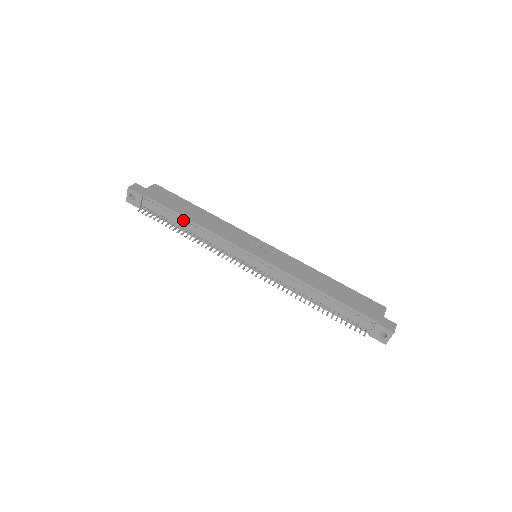
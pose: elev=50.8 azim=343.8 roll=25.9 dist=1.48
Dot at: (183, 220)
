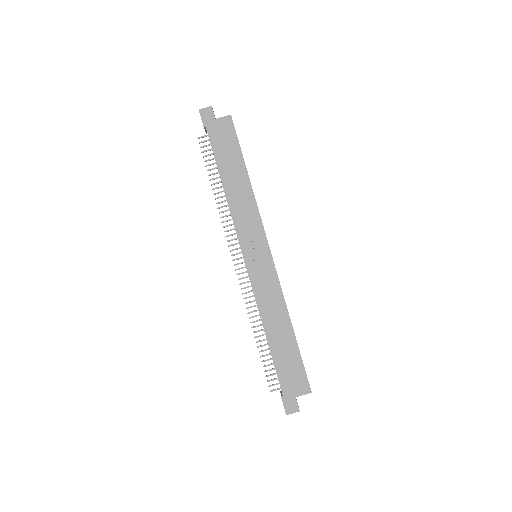
Dot at: (220, 178)
